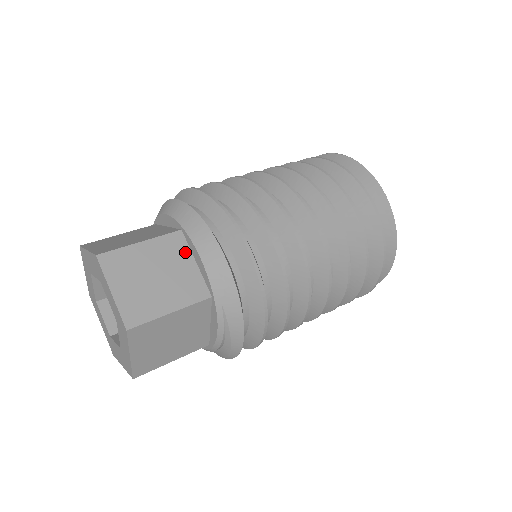
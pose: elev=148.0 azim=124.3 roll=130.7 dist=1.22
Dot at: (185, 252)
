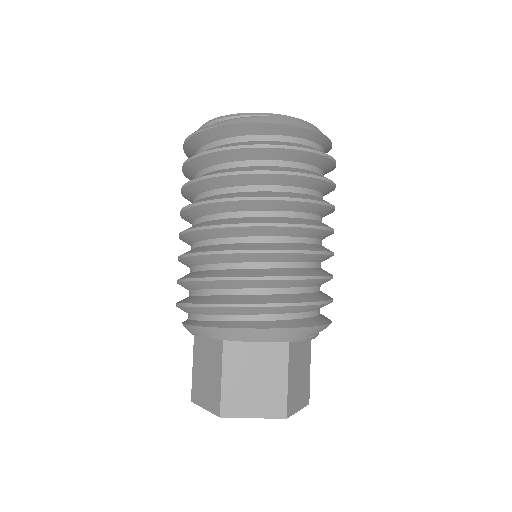
Dot at: (244, 346)
